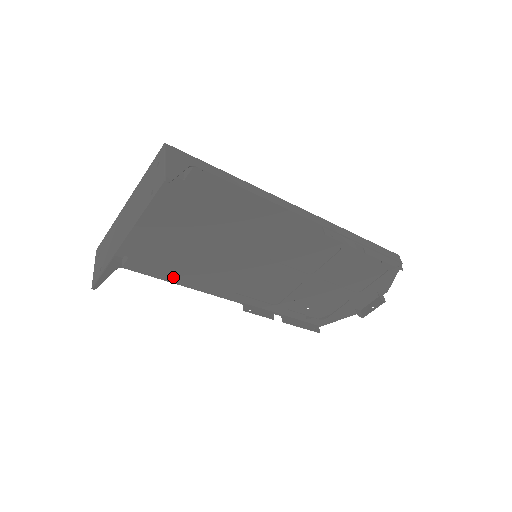
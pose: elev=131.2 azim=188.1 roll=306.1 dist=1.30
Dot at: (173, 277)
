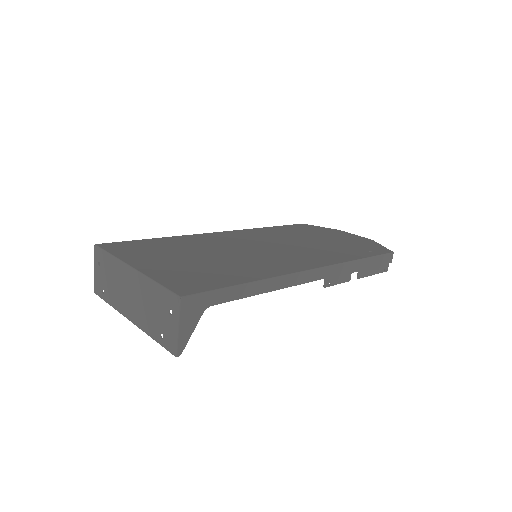
Dot at: occluded
